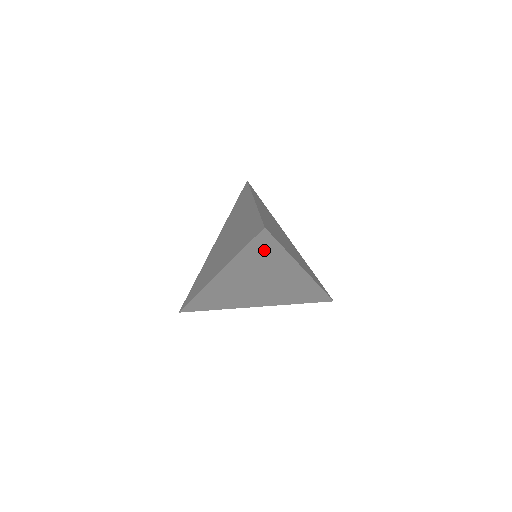
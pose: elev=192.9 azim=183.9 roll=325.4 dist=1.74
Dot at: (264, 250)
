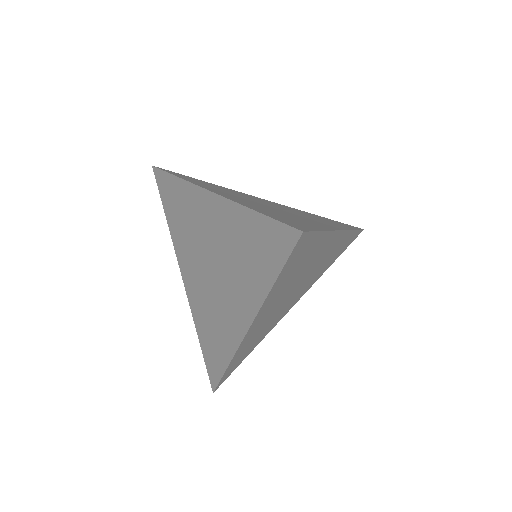
Dot at: (301, 255)
